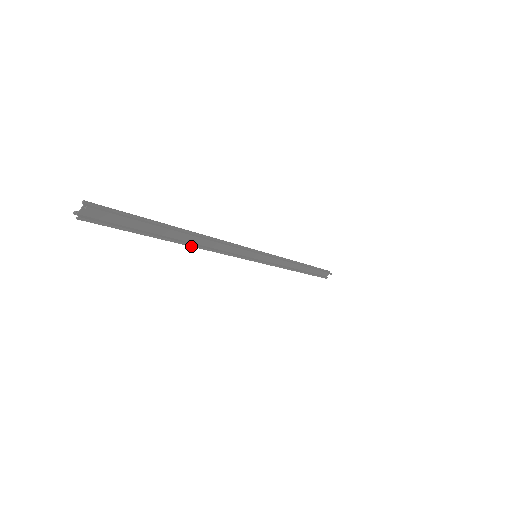
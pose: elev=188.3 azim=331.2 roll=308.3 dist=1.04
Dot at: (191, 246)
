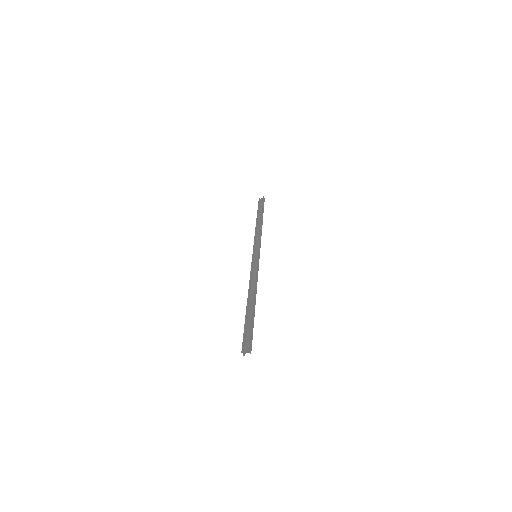
Dot at: (249, 298)
